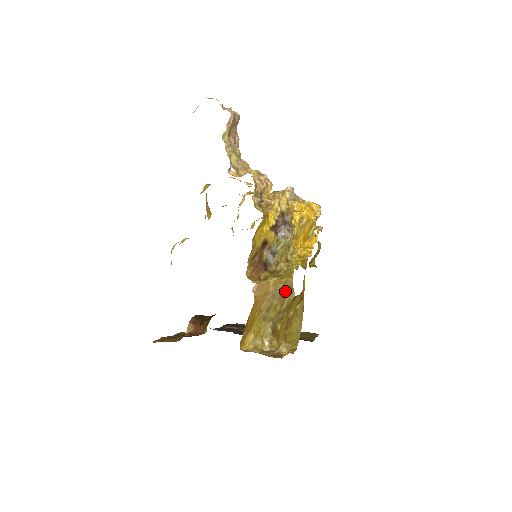
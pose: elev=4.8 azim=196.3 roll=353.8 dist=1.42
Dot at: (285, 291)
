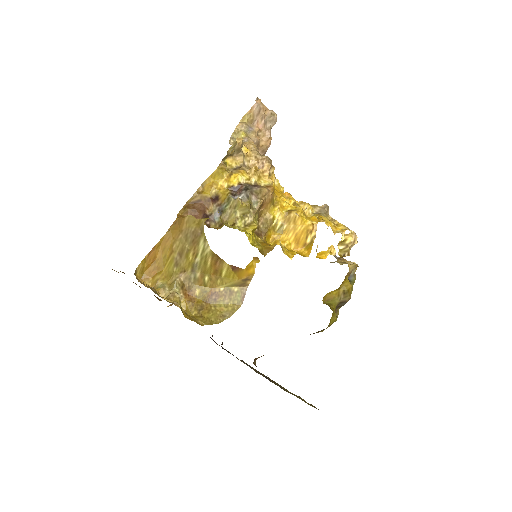
Dot at: (197, 235)
